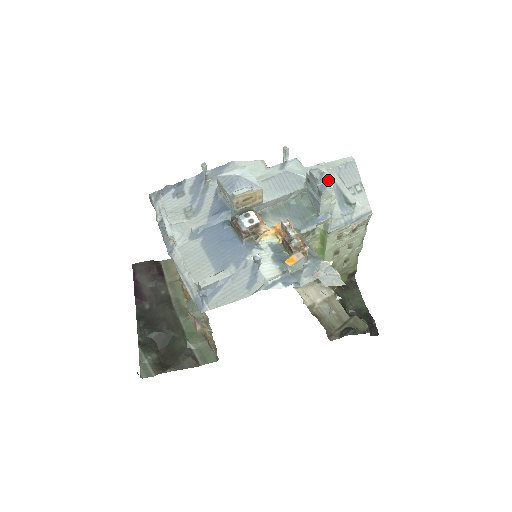
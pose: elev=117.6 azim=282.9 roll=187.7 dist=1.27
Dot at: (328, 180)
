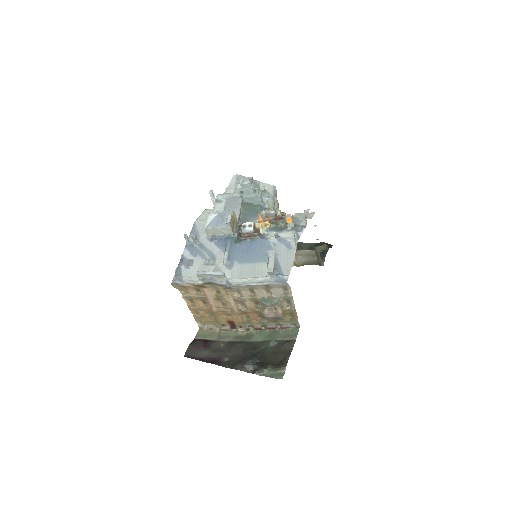
Dot at: (252, 181)
